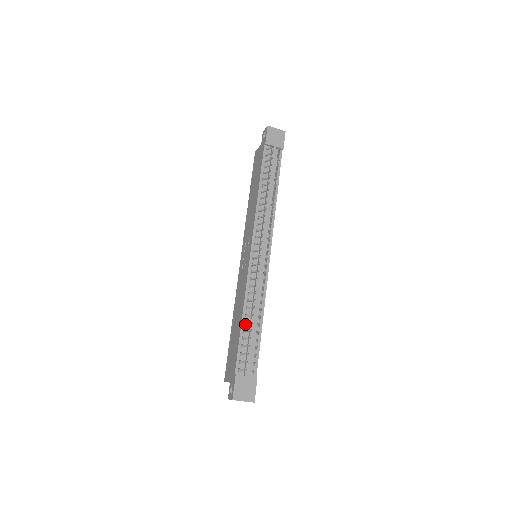
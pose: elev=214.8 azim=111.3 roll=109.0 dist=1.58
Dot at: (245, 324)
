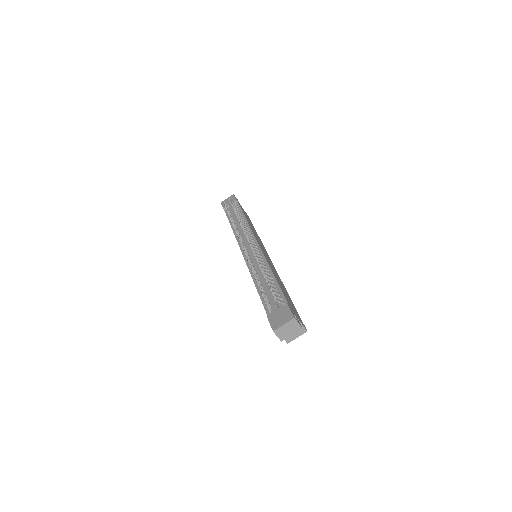
Dot at: occluded
